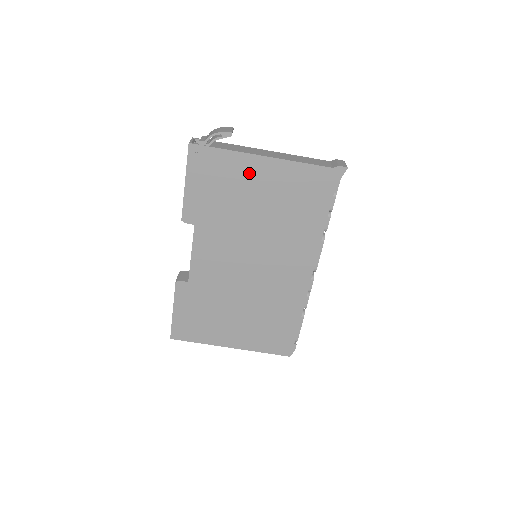
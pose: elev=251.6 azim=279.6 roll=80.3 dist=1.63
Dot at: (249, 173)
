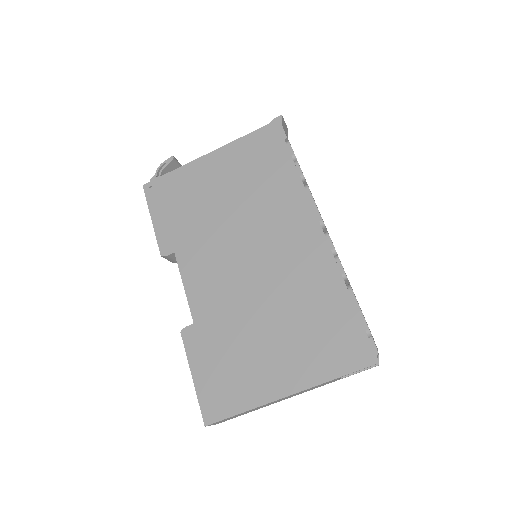
Dot at: (201, 175)
